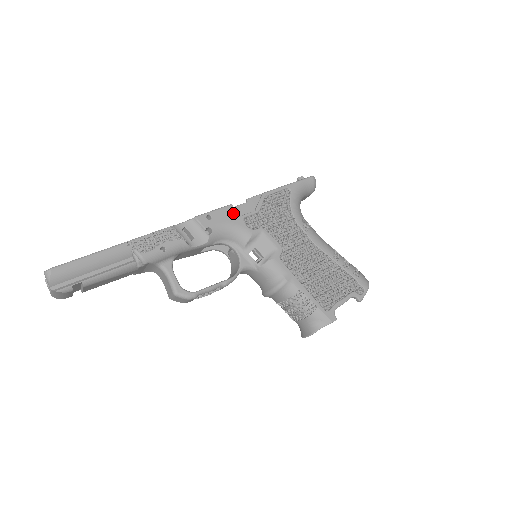
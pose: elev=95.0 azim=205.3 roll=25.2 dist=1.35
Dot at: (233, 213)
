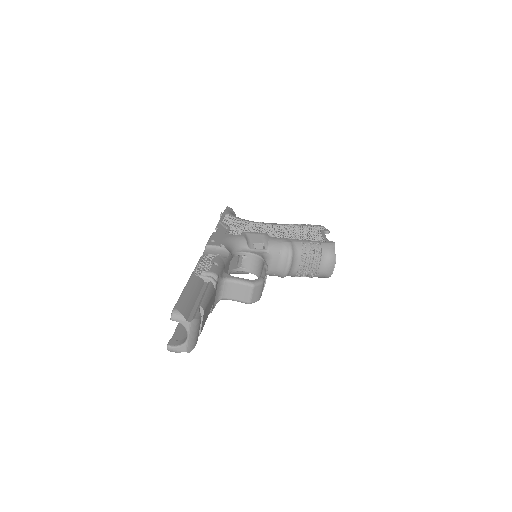
Dot at: (220, 234)
